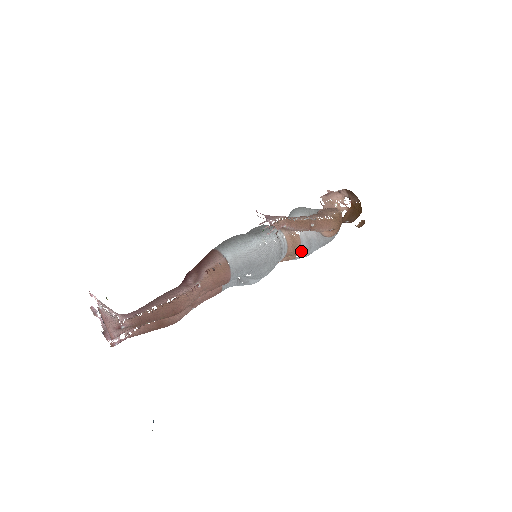
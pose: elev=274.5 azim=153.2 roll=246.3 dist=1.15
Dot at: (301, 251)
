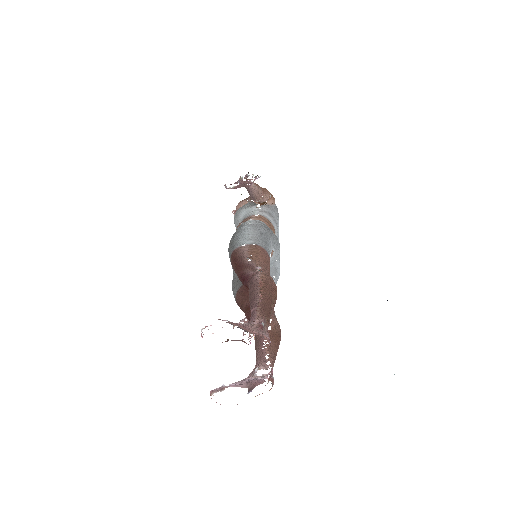
Dot at: (273, 227)
